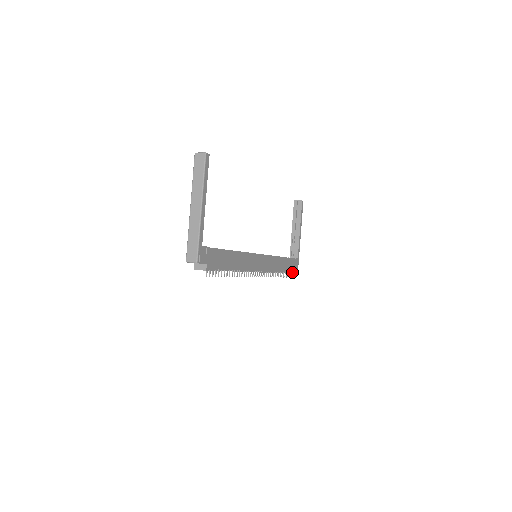
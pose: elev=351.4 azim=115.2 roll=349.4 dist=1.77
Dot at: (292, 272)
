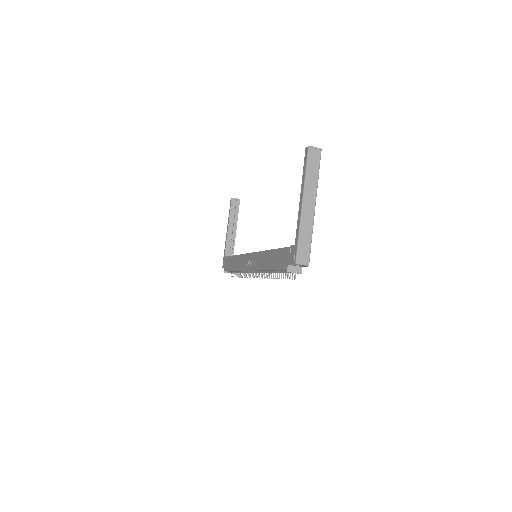
Dot at: occluded
